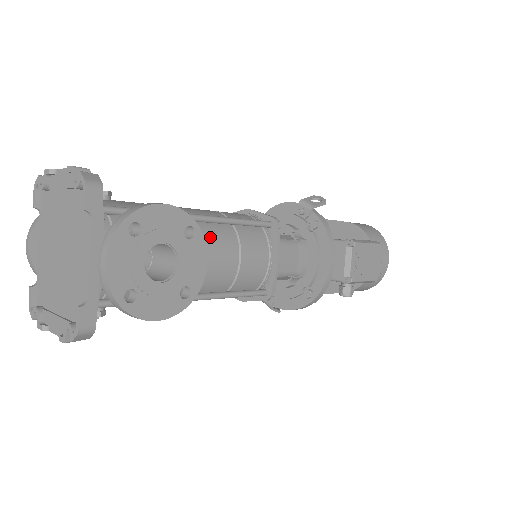
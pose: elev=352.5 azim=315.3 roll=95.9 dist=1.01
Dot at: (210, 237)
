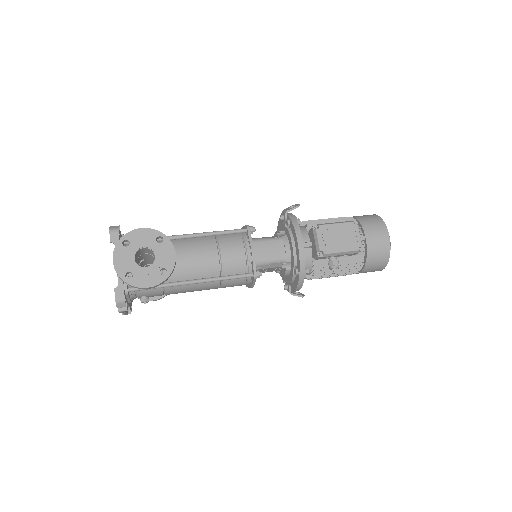
Dot at: (195, 245)
